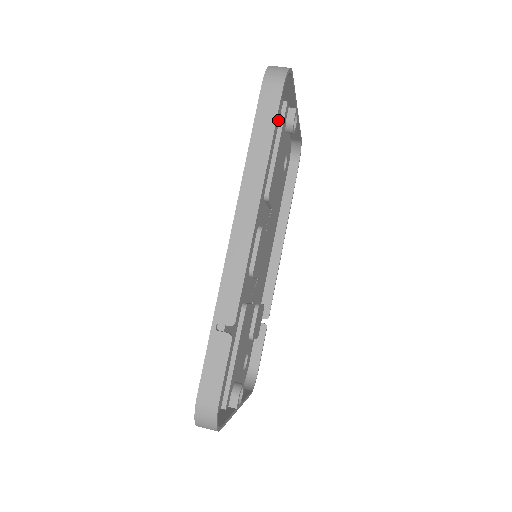
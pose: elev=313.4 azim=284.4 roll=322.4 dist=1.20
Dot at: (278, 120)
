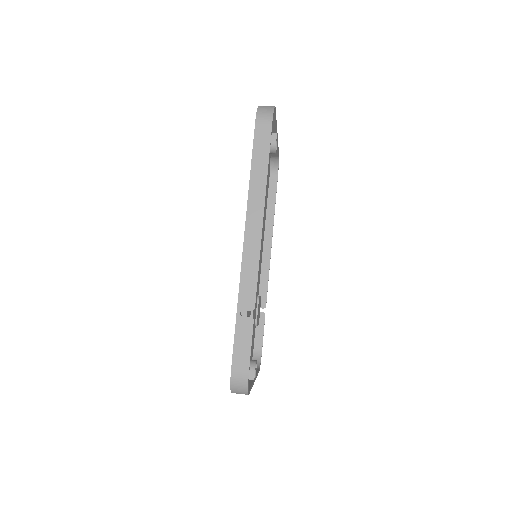
Dot at: occluded
